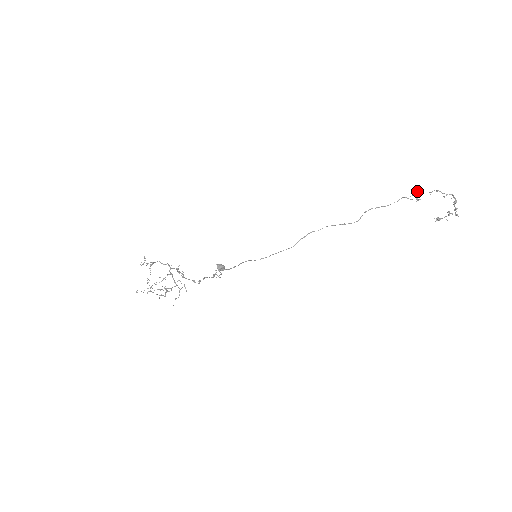
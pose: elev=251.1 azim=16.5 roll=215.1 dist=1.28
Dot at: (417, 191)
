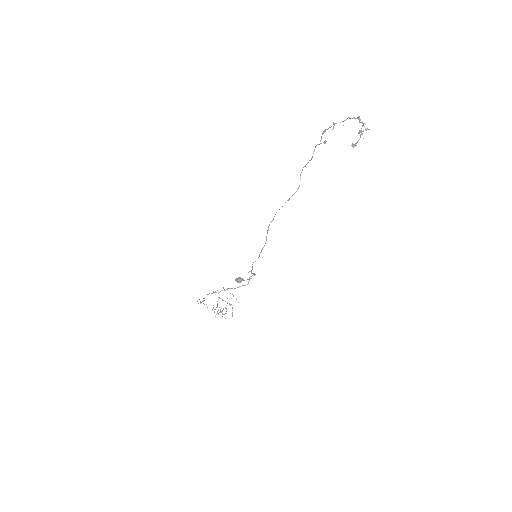
Dot at: (323, 132)
